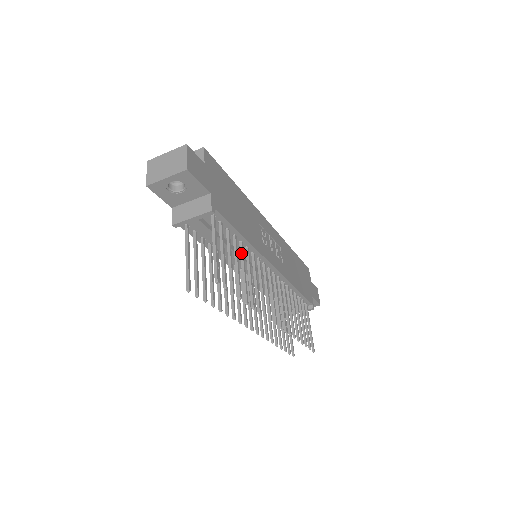
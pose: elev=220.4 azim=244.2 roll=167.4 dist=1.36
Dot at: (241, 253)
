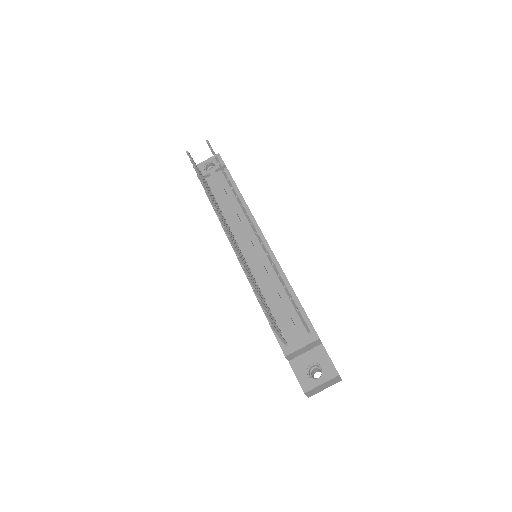
Dot at: occluded
